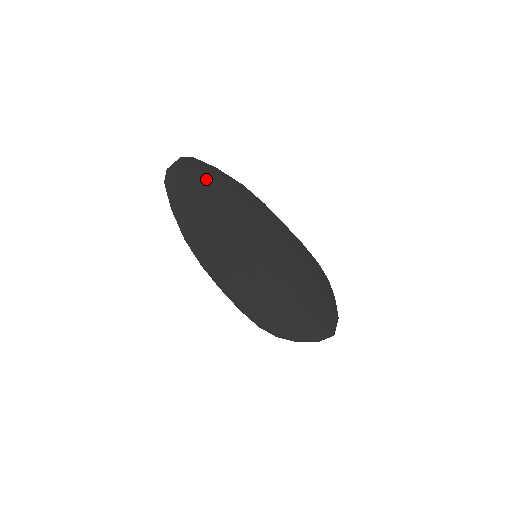
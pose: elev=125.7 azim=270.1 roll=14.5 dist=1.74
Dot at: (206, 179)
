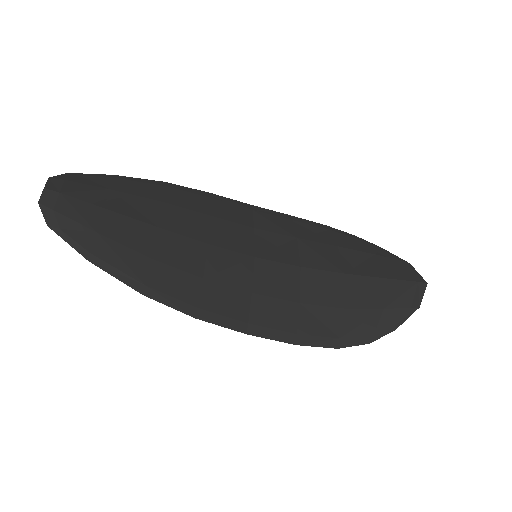
Dot at: (110, 192)
